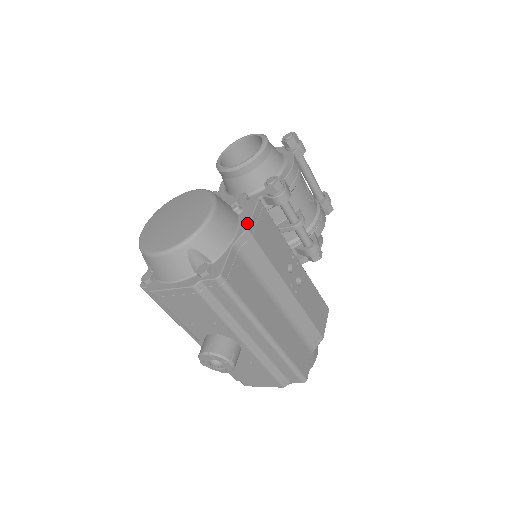
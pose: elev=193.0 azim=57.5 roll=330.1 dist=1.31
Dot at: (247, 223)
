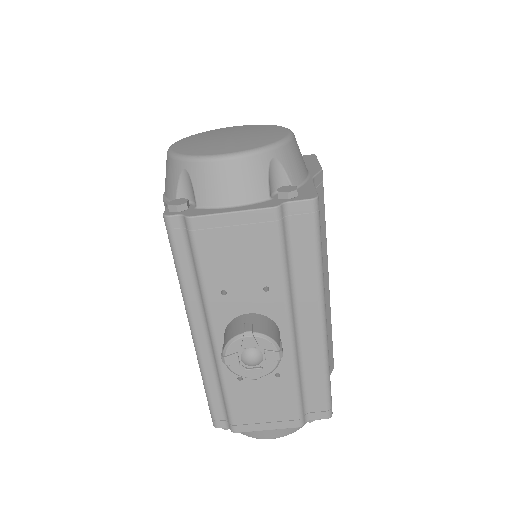
Dot at: (318, 166)
